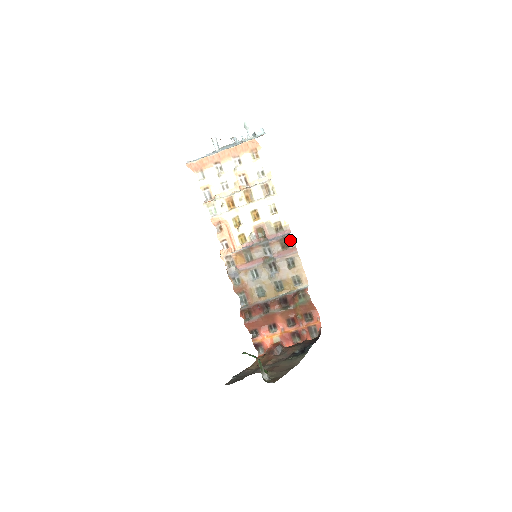
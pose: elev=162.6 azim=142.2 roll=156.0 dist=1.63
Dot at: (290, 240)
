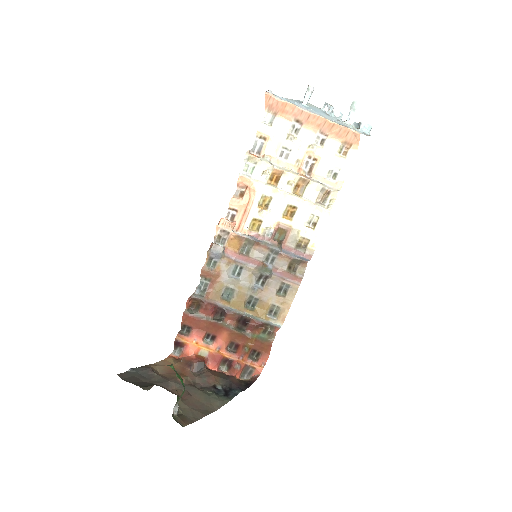
Dot at: (303, 267)
